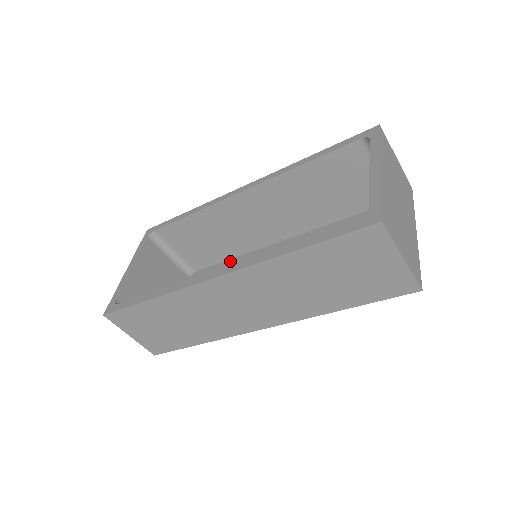
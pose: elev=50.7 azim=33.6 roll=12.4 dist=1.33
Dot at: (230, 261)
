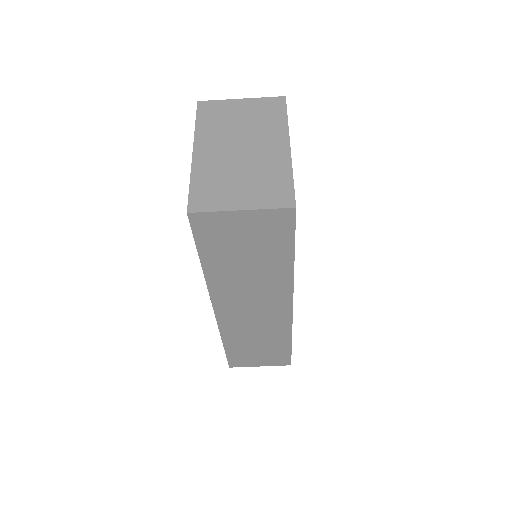
Dot at: occluded
